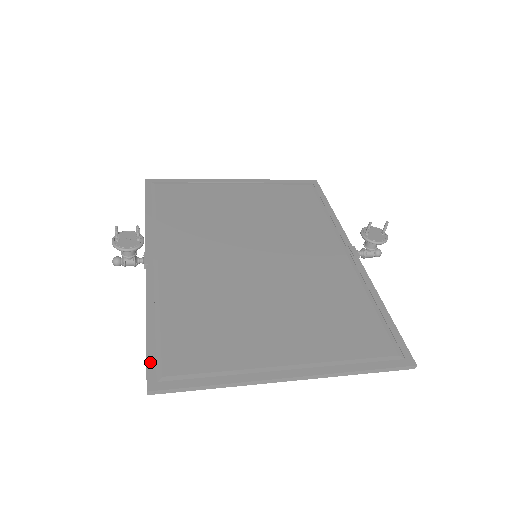
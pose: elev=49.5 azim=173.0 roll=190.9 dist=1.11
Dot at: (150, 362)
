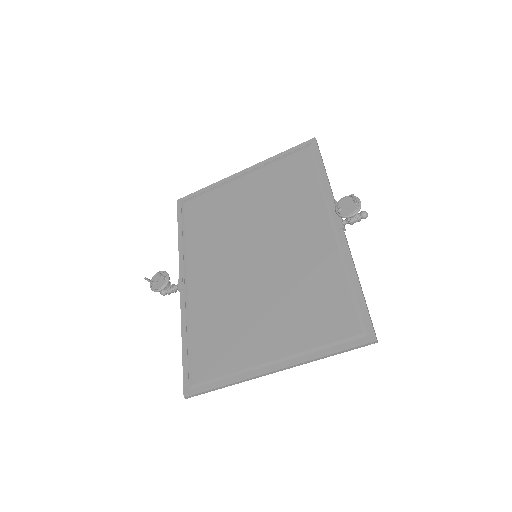
Dot at: (185, 375)
